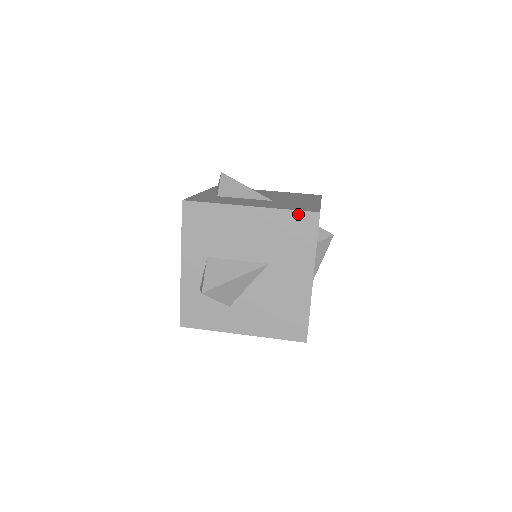
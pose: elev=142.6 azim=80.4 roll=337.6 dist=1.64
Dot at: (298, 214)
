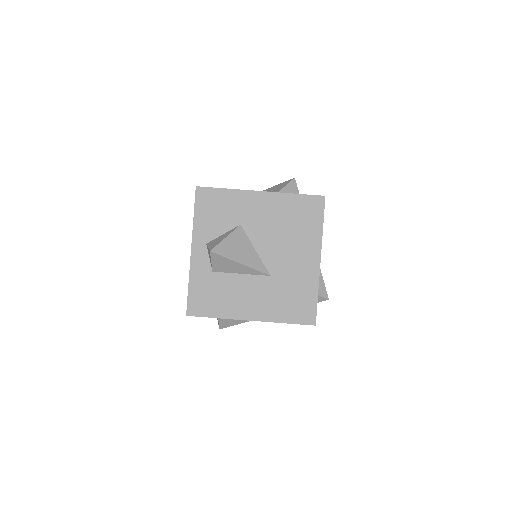
Dot at: occluded
